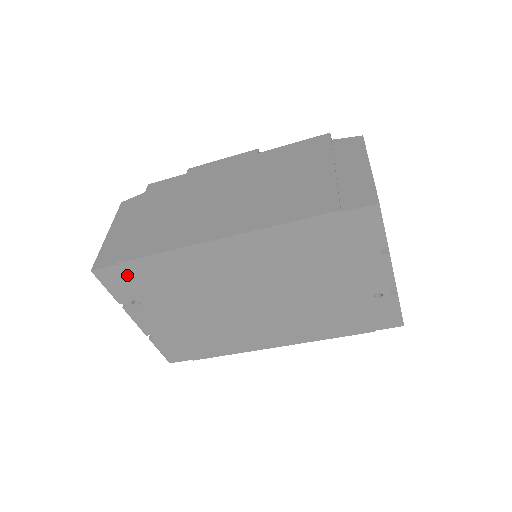
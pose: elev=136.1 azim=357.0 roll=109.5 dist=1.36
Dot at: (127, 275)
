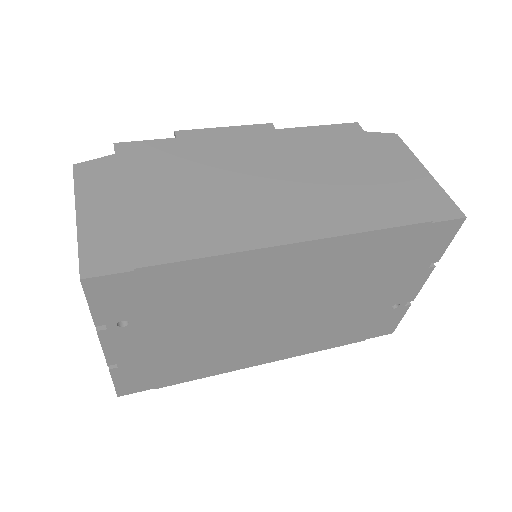
Dot at: (137, 286)
